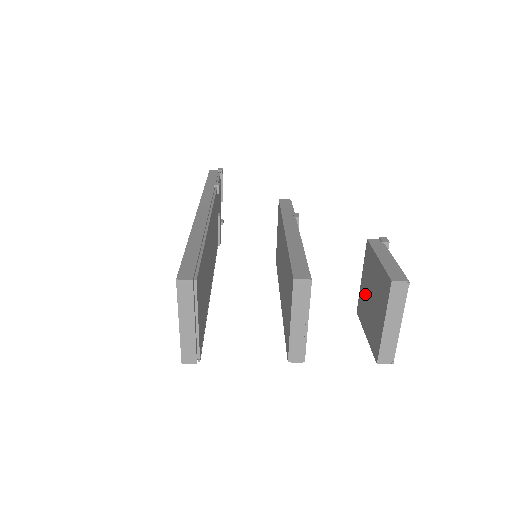
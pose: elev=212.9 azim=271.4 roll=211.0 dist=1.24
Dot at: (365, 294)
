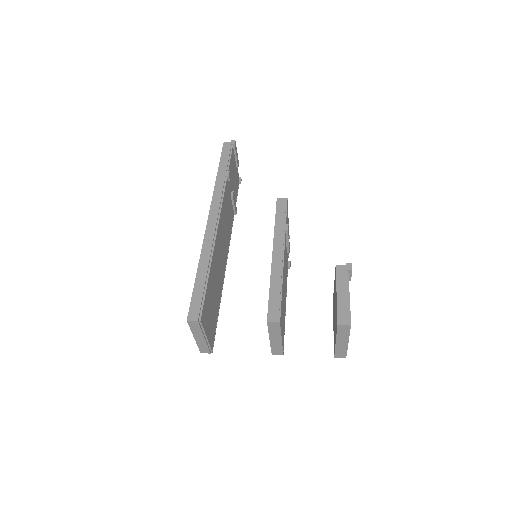
Dot at: (334, 301)
